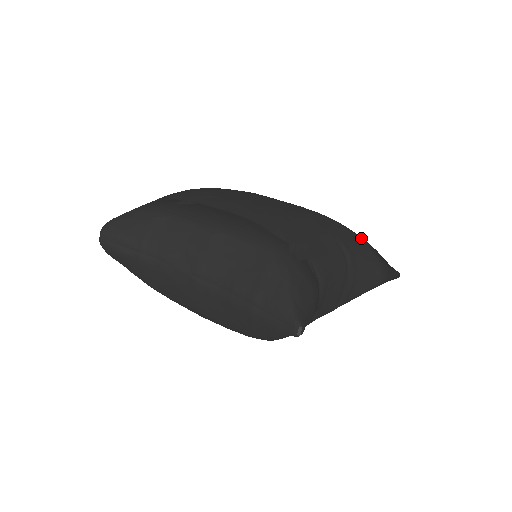
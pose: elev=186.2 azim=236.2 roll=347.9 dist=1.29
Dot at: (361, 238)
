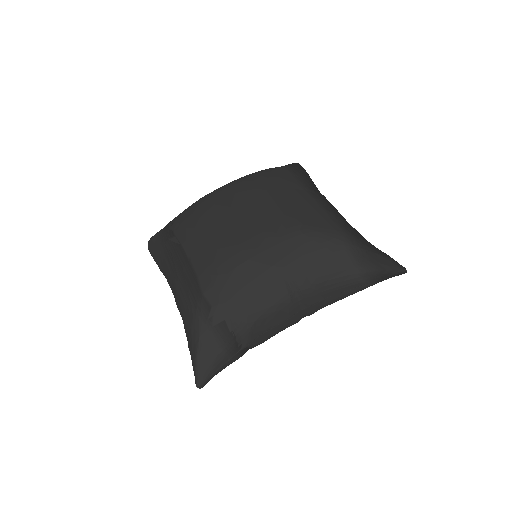
Dot at: (343, 246)
